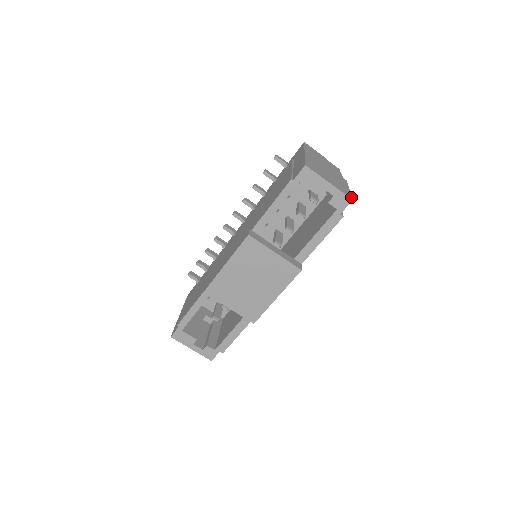
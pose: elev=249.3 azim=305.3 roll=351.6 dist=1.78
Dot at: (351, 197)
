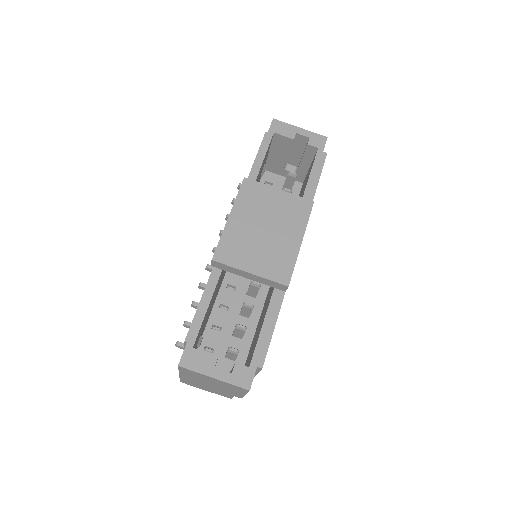
Dot at: occluded
